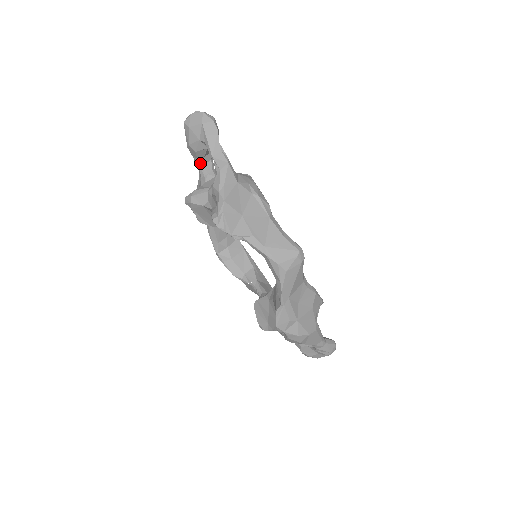
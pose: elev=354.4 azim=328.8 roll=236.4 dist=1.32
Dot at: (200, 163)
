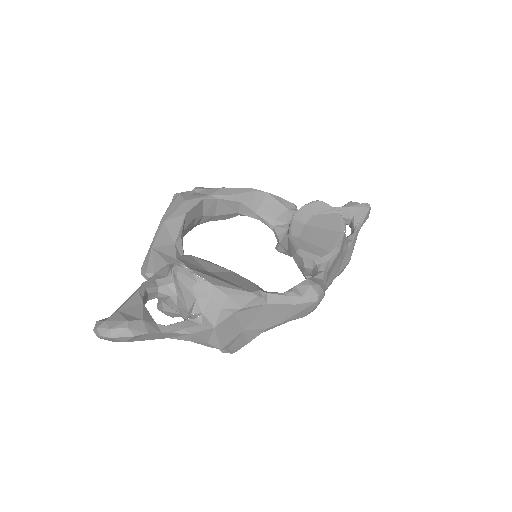
Dot at: occluded
